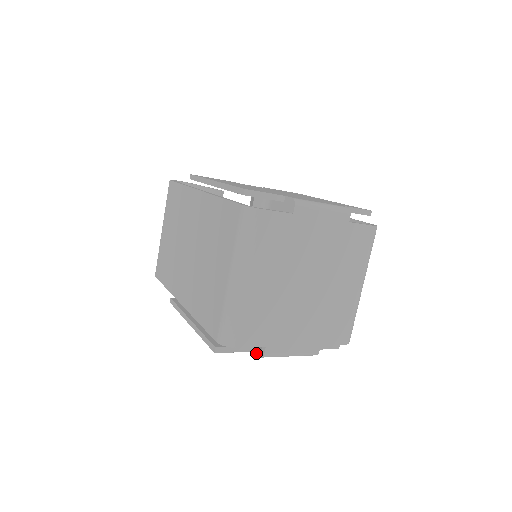
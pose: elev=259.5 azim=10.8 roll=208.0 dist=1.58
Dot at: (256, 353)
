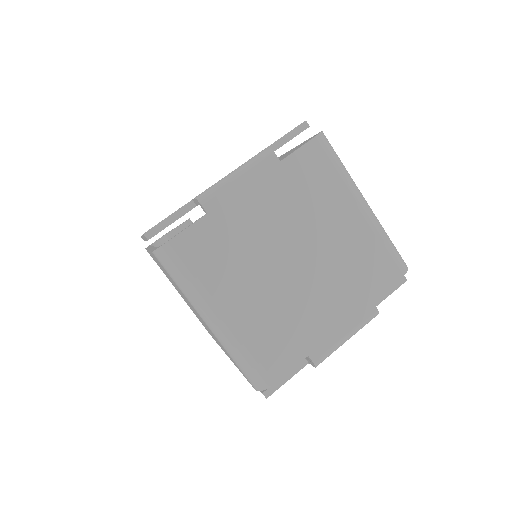
Dot at: occluded
